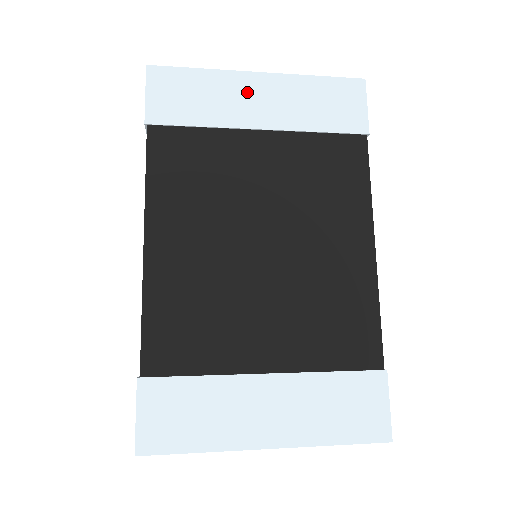
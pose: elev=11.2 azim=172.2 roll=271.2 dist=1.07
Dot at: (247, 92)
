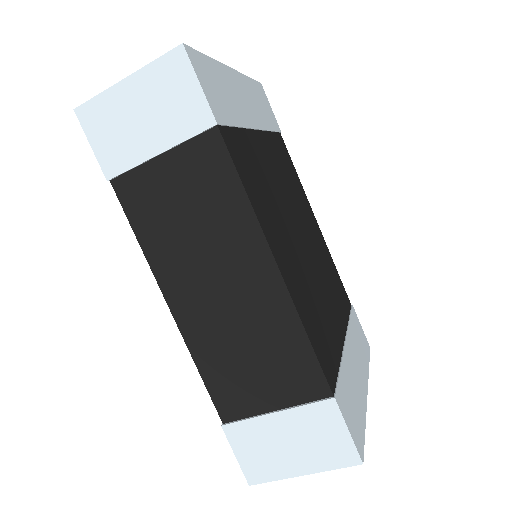
Dot at: (237, 89)
